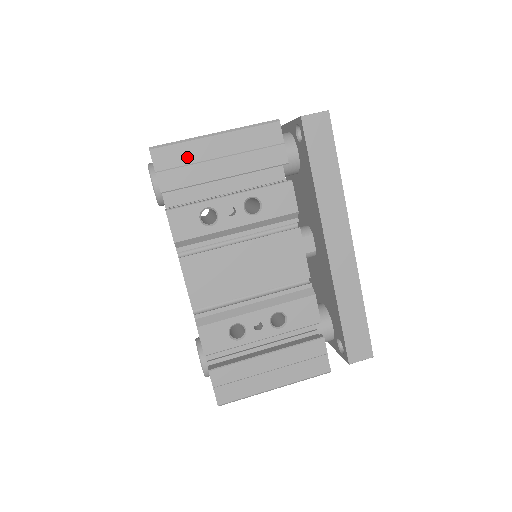
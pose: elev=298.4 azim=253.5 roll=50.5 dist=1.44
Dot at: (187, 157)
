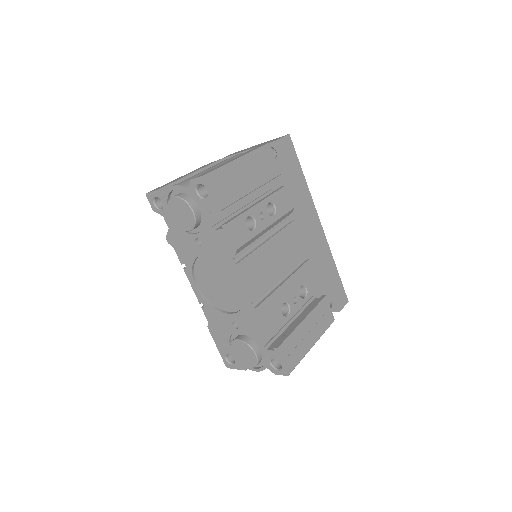
Dot at: (229, 179)
